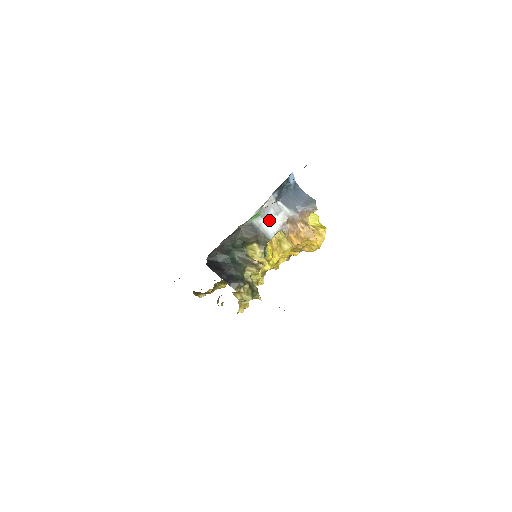
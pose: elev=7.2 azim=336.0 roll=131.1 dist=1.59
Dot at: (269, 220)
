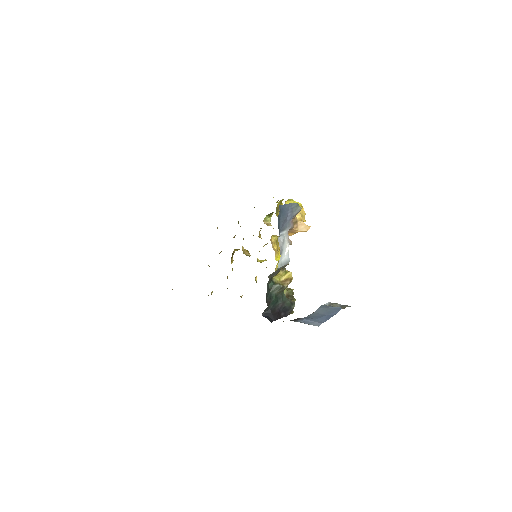
Dot at: (283, 253)
